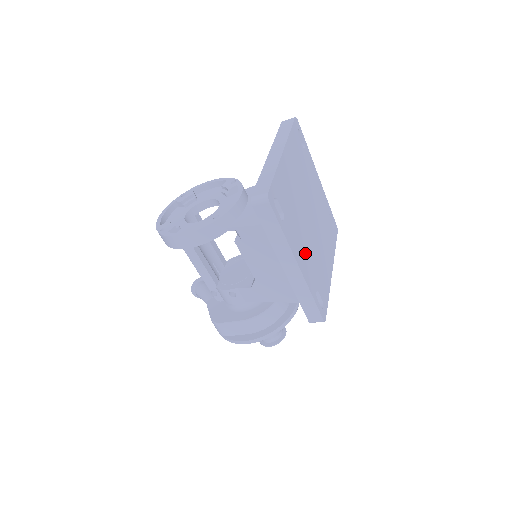
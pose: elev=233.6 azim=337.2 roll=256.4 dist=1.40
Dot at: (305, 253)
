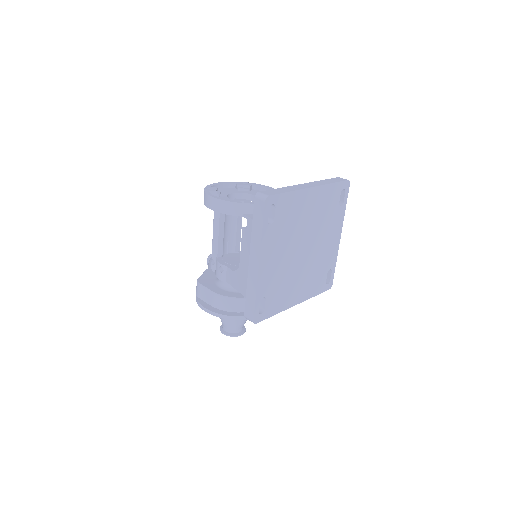
Dot at: (275, 264)
